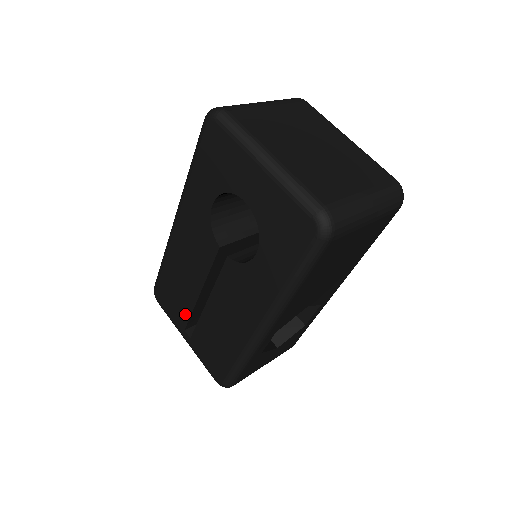
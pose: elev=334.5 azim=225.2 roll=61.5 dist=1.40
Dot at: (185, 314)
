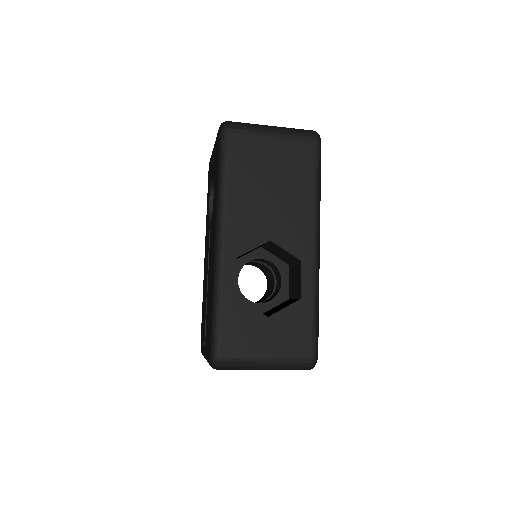
Dot at: (204, 326)
